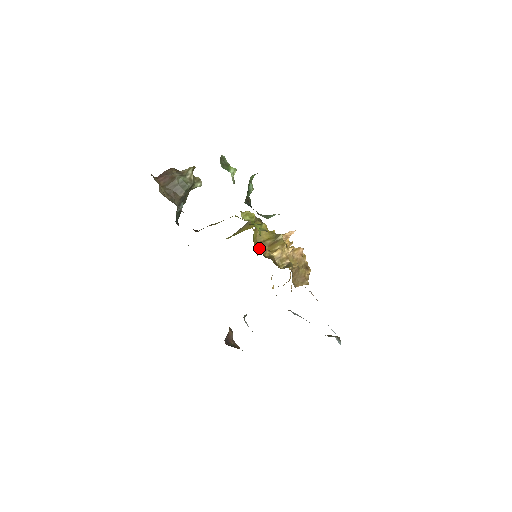
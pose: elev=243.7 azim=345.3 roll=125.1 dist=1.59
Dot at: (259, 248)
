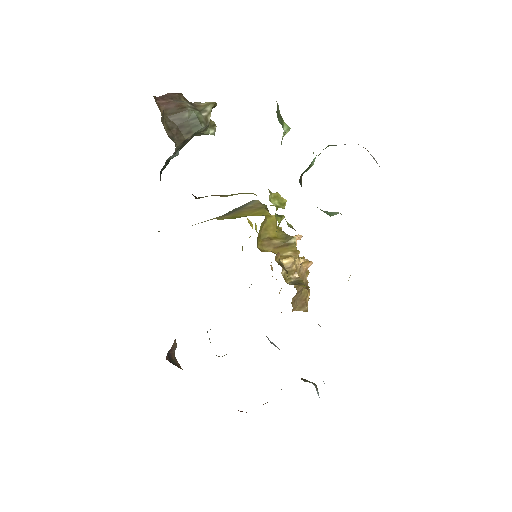
Dot at: (262, 246)
